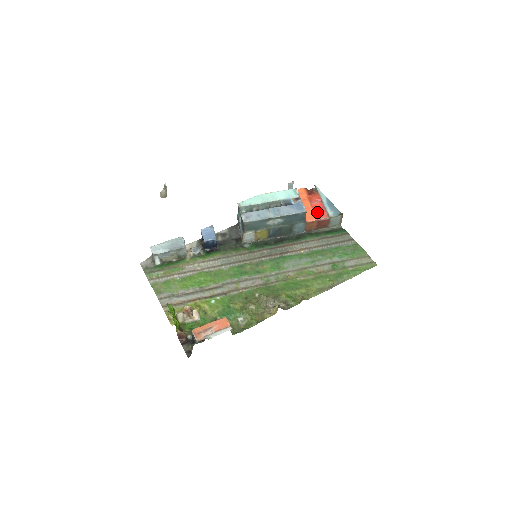
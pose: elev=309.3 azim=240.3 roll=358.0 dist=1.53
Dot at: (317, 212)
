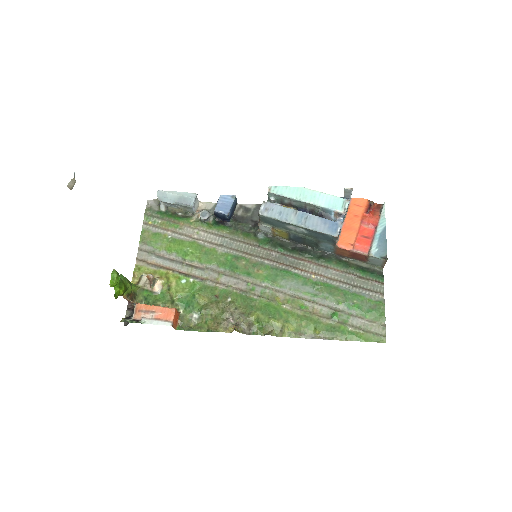
Dot at: (360, 240)
